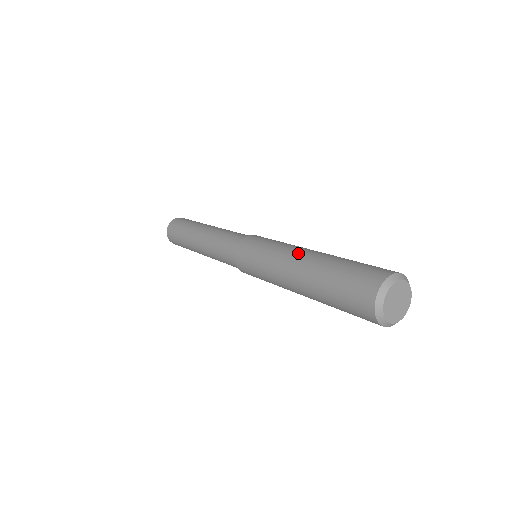
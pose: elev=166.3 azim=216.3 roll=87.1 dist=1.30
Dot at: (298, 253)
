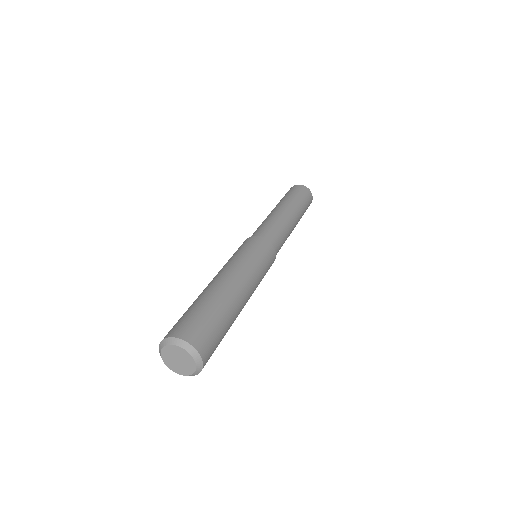
Dot at: (213, 279)
